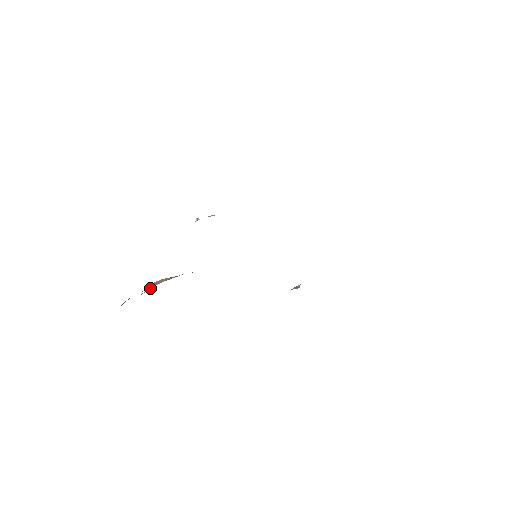
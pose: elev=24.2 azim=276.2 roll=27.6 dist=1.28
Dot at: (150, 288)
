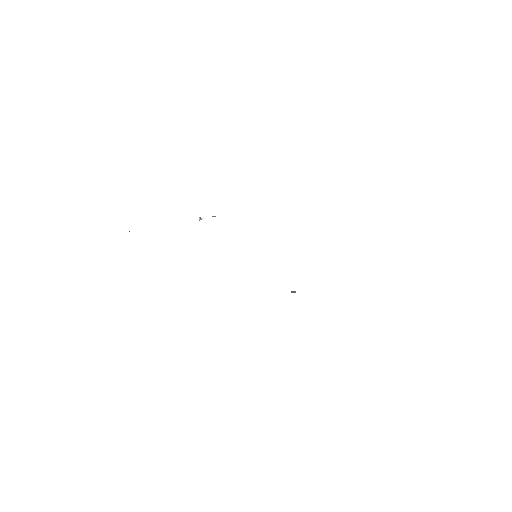
Dot at: occluded
